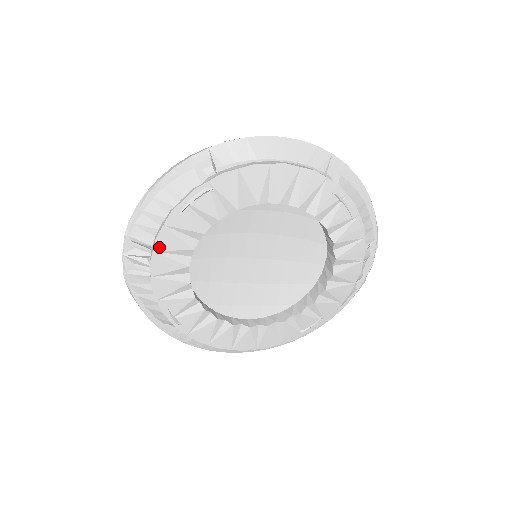
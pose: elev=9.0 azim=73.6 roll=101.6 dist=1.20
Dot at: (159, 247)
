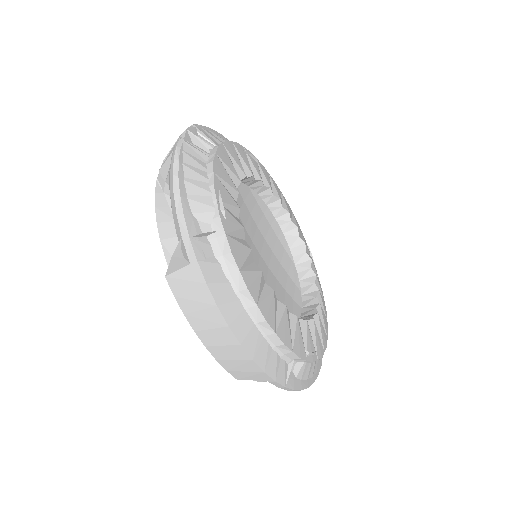
Dot at: (227, 147)
